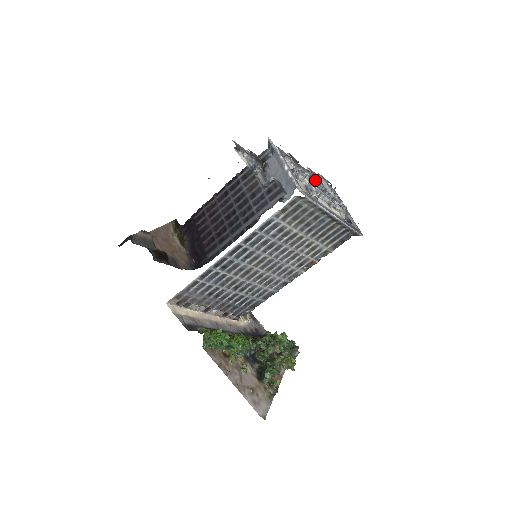
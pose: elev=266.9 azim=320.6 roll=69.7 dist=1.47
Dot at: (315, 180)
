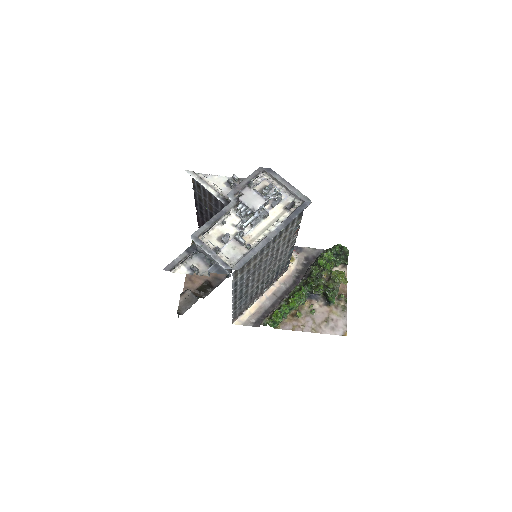
Dot at: (240, 211)
